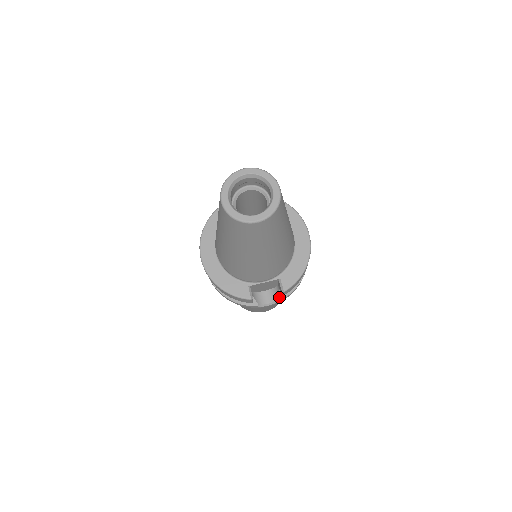
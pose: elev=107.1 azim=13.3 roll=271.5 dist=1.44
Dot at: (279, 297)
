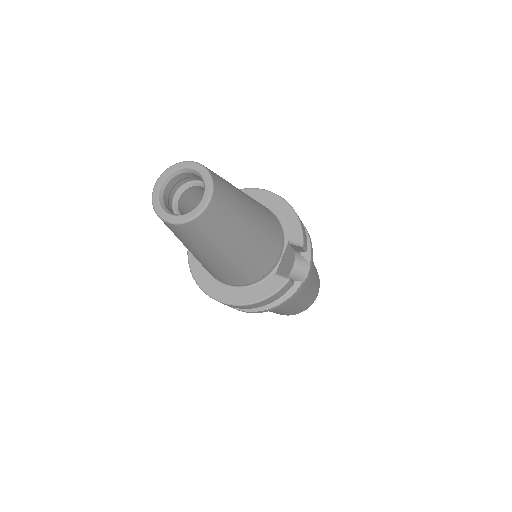
Dot at: (307, 258)
